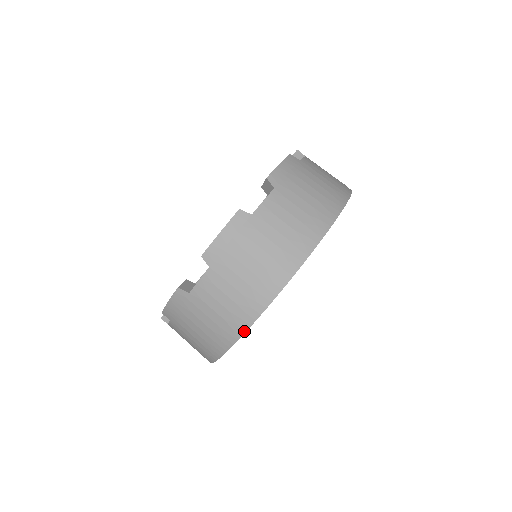
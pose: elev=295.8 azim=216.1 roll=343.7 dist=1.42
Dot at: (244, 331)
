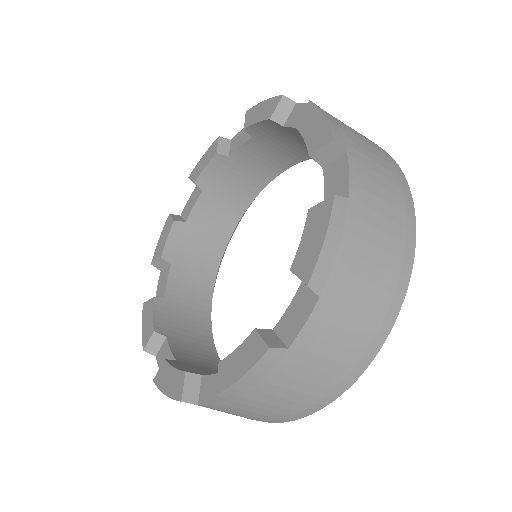
Dot at: occluded
